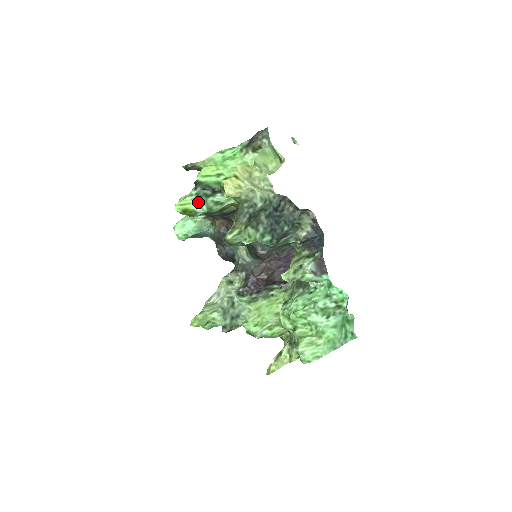
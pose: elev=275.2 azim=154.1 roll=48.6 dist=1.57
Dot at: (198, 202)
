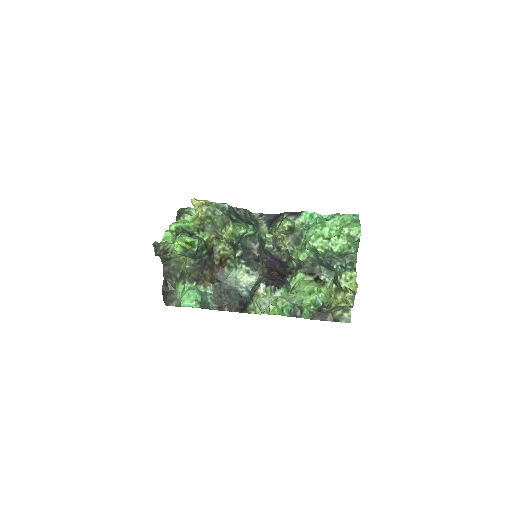
Dot at: (188, 237)
